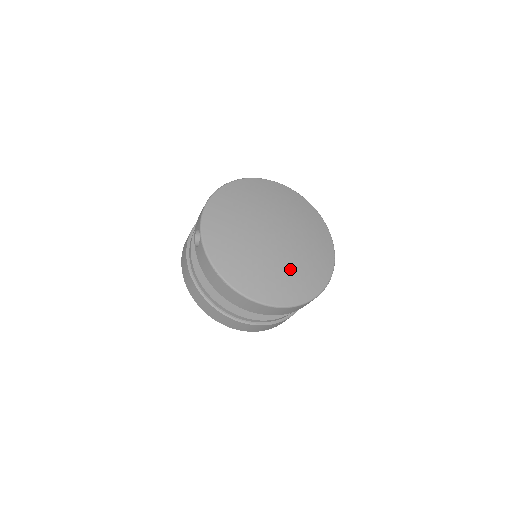
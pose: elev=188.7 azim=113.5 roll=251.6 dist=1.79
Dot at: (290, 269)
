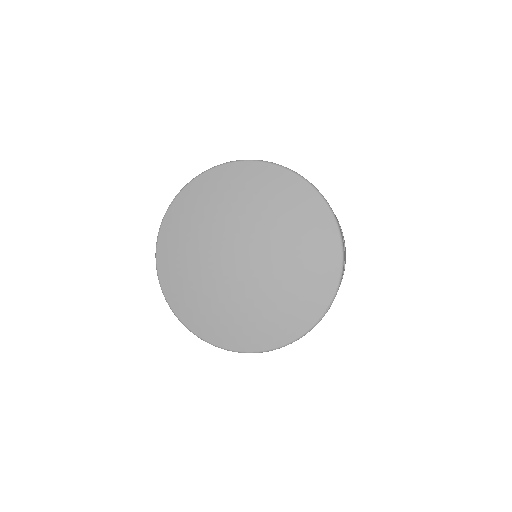
Dot at: (262, 305)
